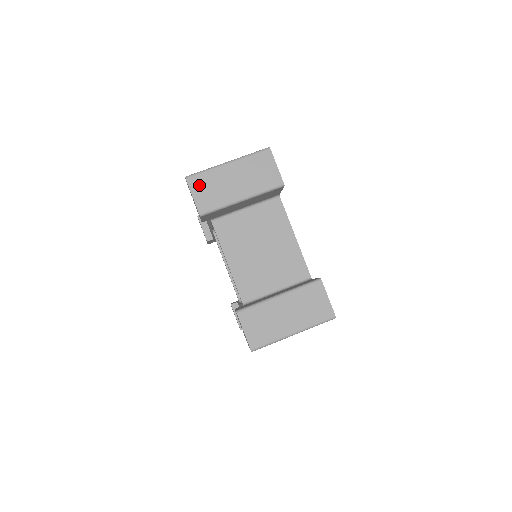
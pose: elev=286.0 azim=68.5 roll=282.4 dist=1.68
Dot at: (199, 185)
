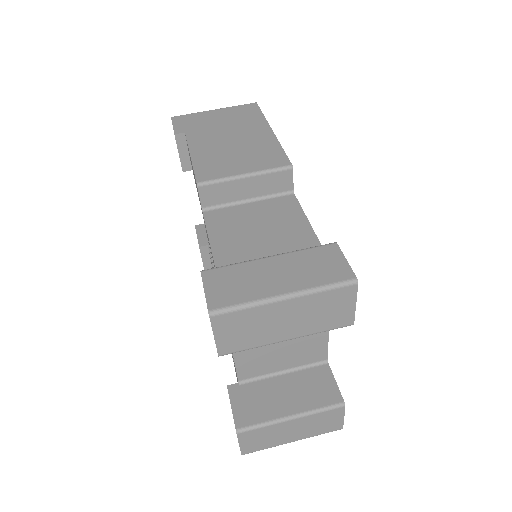
Dot at: (229, 325)
